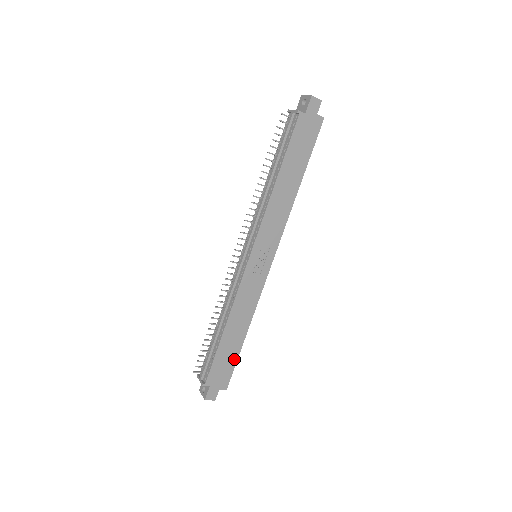
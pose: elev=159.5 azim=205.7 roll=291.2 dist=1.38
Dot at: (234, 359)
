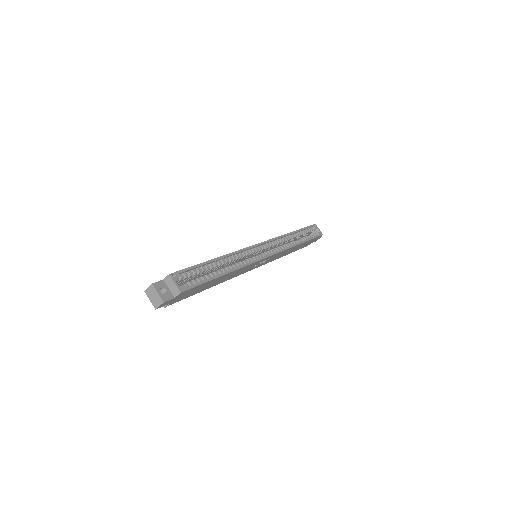
Dot at: (309, 241)
